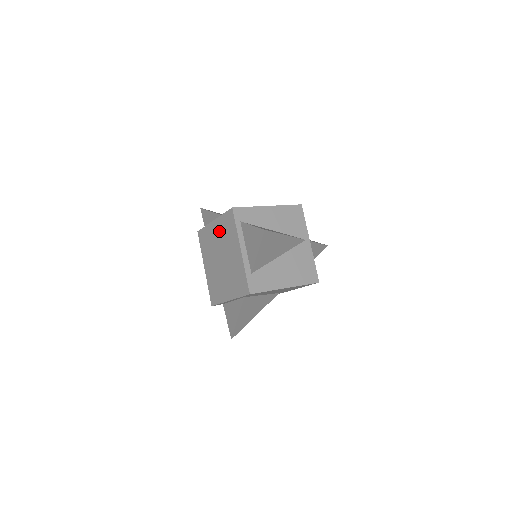
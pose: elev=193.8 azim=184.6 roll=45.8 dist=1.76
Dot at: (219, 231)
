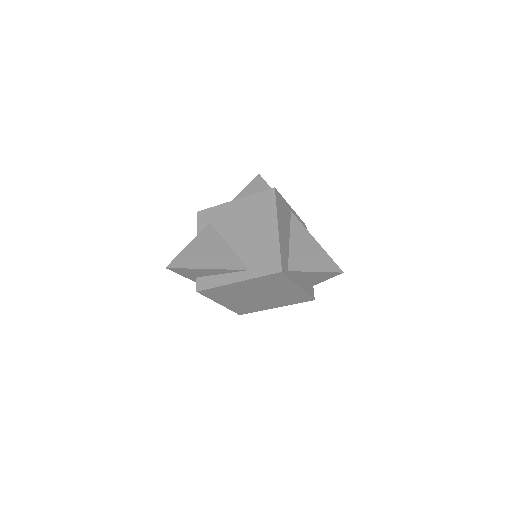
Dot at: (253, 286)
